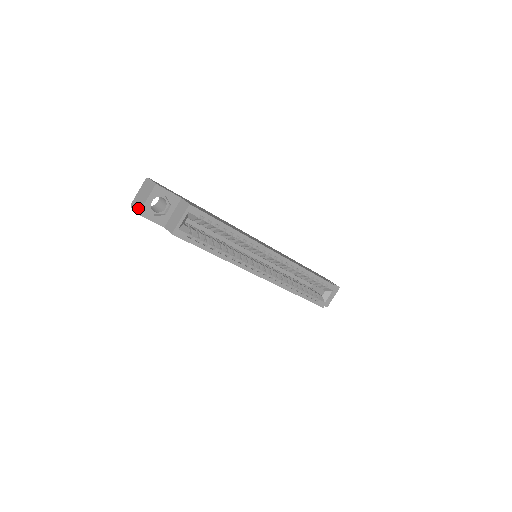
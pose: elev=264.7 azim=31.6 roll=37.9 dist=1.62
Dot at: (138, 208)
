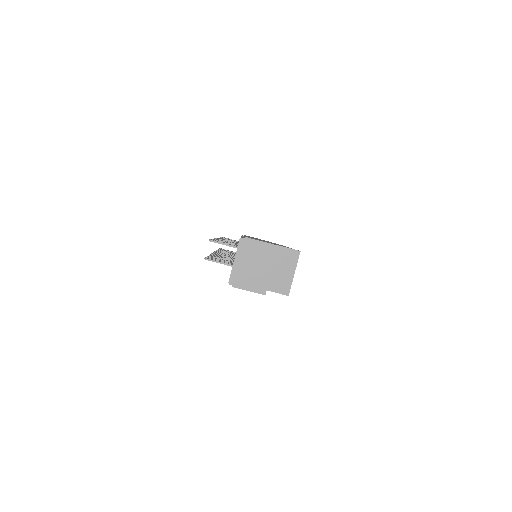
Dot at: (258, 286)
